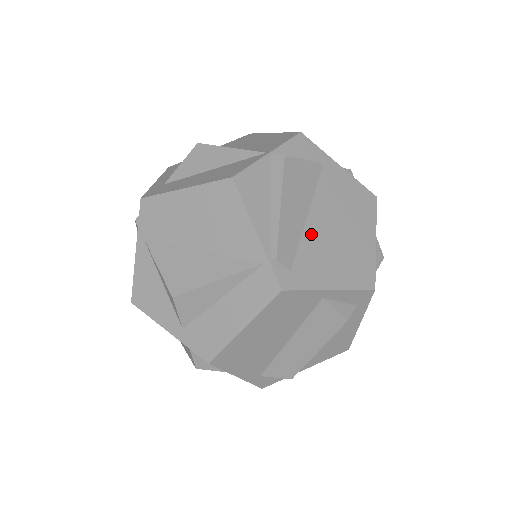
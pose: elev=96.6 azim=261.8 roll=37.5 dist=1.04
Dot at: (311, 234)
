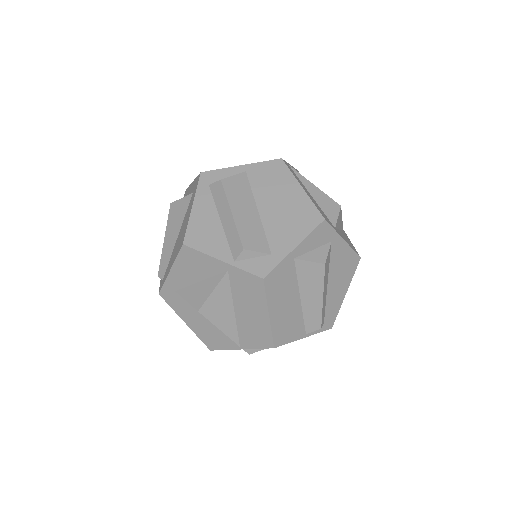
Dot at: occluded
